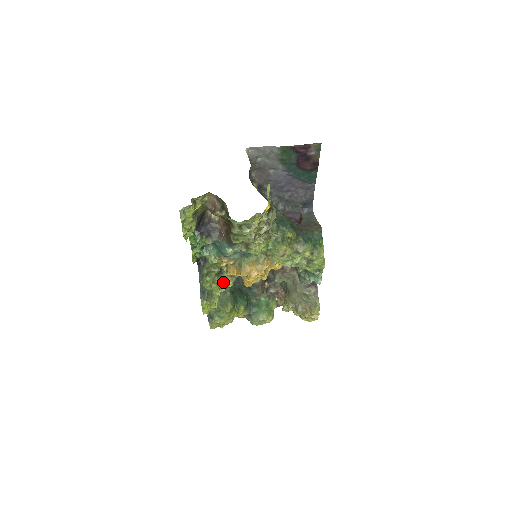
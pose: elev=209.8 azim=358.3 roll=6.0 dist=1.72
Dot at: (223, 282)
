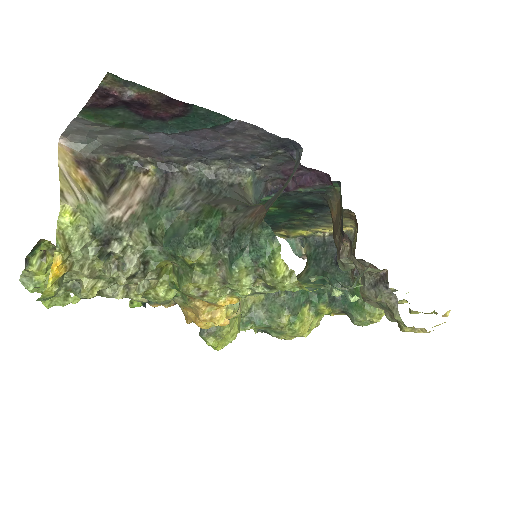
Dot at: occluded
